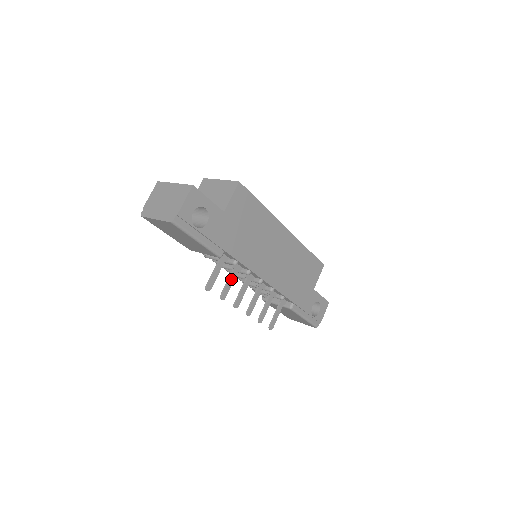
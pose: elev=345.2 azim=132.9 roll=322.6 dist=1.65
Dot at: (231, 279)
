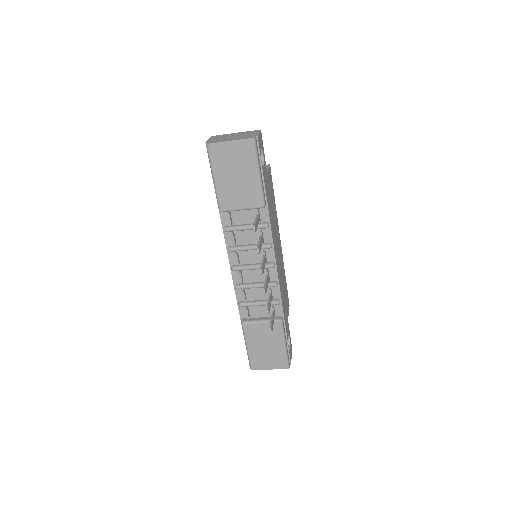
Dot at: (261, 241)
